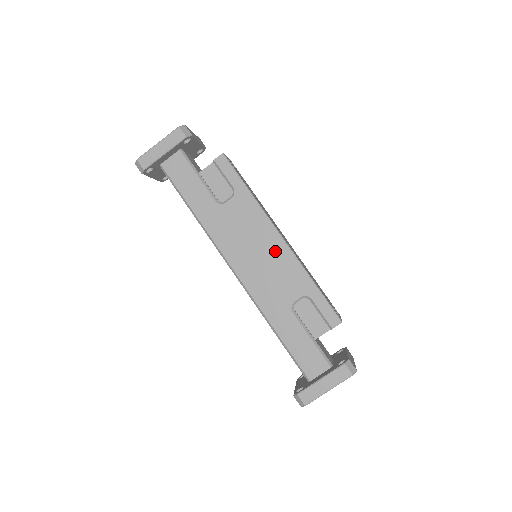
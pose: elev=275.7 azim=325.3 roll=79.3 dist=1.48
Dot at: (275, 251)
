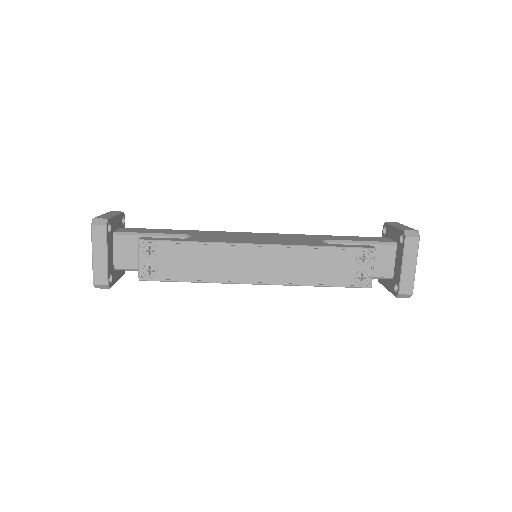
Dot at: occluded
